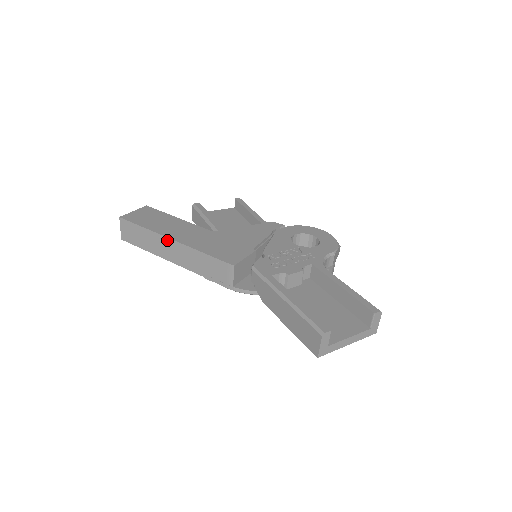
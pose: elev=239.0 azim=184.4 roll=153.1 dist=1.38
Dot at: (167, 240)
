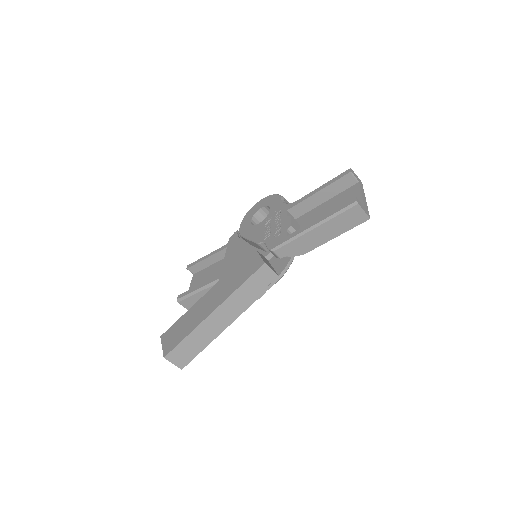
Dot at: (211, 317)
